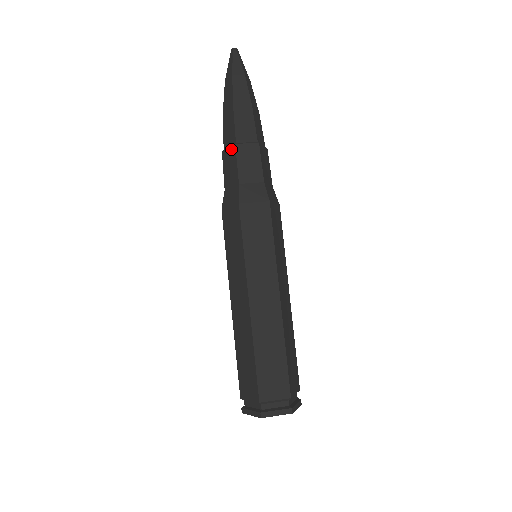
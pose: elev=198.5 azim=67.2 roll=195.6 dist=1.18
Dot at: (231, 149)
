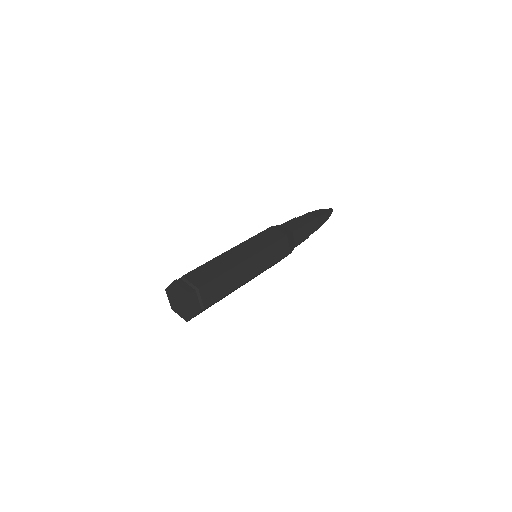
Dot at: occluded
